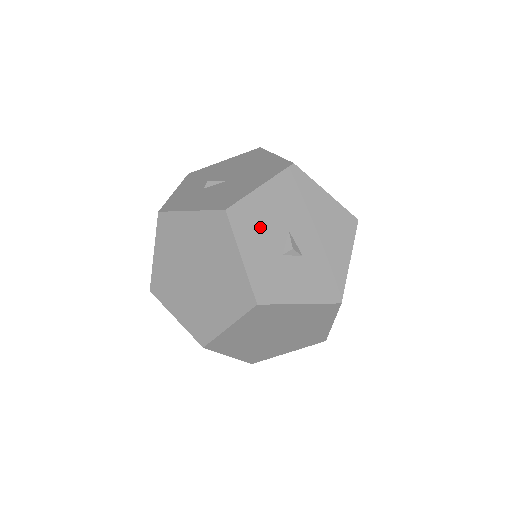
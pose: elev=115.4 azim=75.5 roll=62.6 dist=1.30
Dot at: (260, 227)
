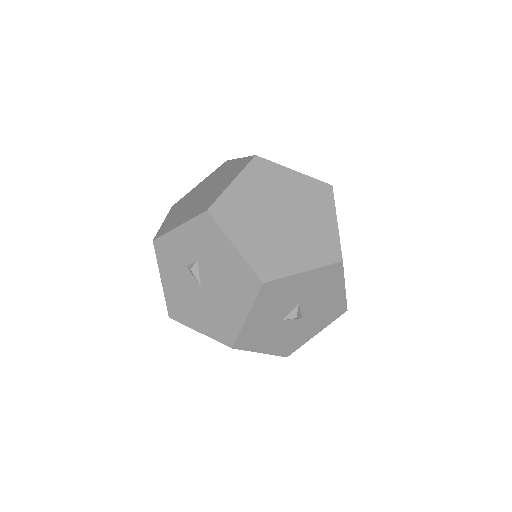
Dot at: occluded
